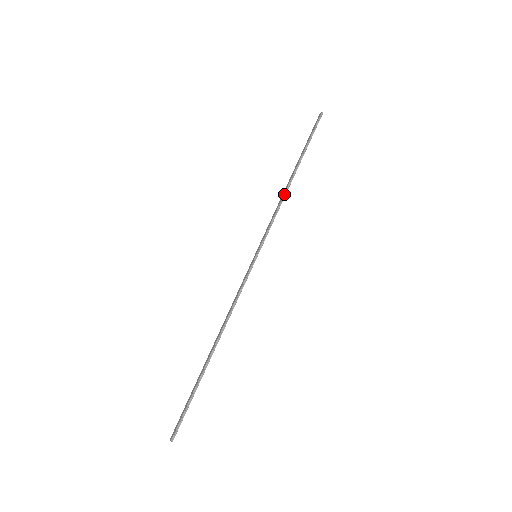
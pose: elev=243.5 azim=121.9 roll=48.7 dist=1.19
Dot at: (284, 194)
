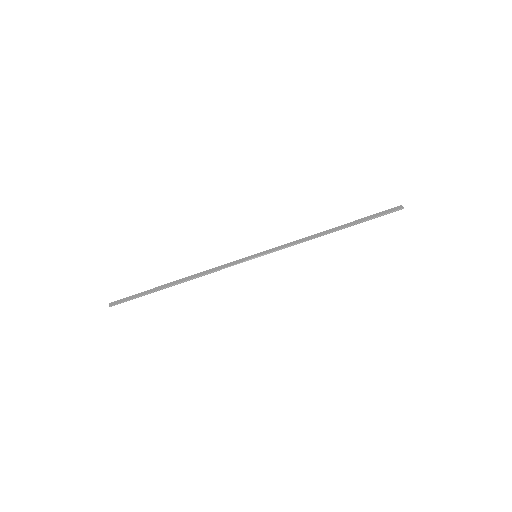
Dot at: (315, 237)
